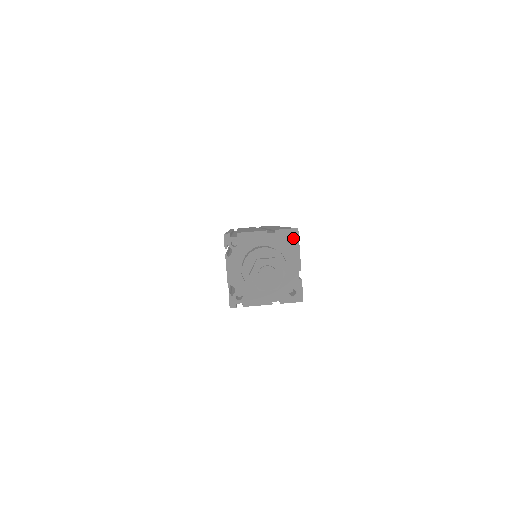
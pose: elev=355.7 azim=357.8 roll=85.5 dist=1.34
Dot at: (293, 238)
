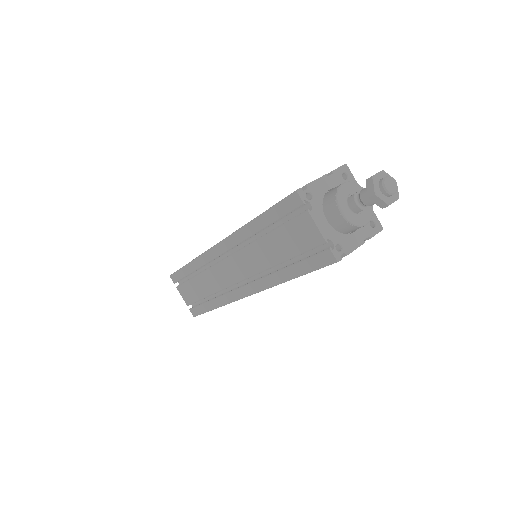
Dot at: (347, 174)
